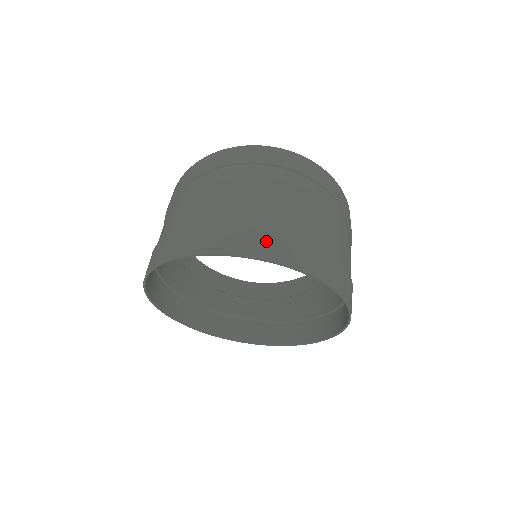
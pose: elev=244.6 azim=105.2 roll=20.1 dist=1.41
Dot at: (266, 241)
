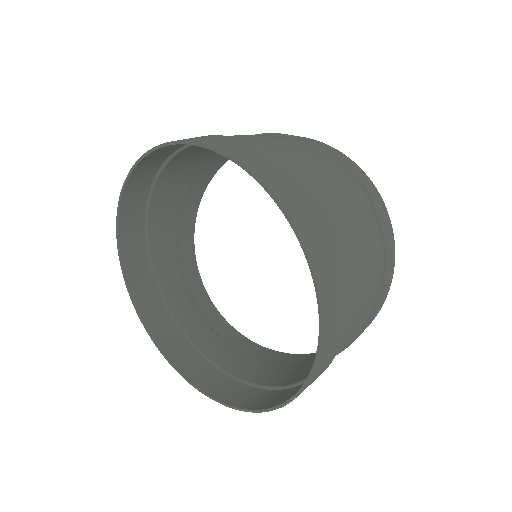
Dot at: (287, 183)
